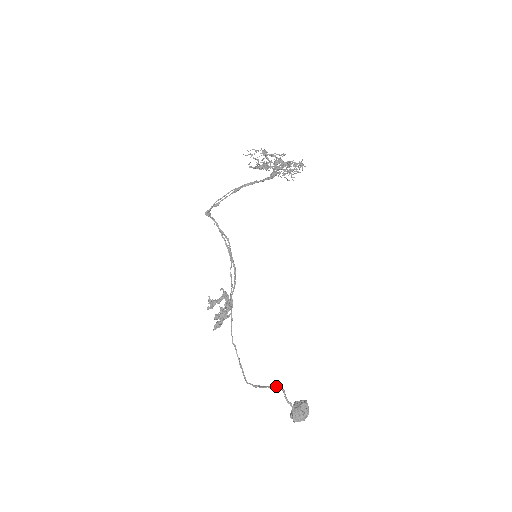
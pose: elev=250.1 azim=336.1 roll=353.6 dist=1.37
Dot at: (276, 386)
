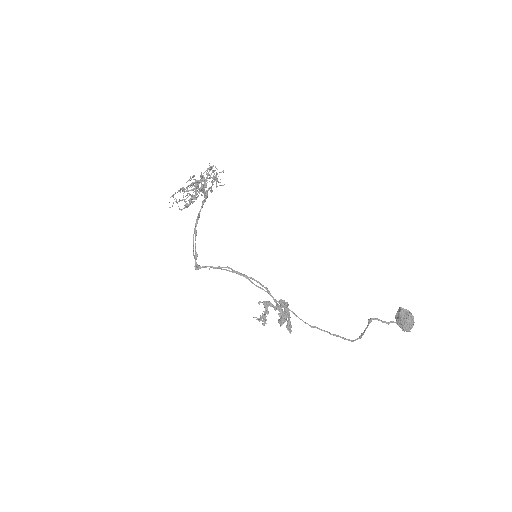
Dot at: (368, 322)
